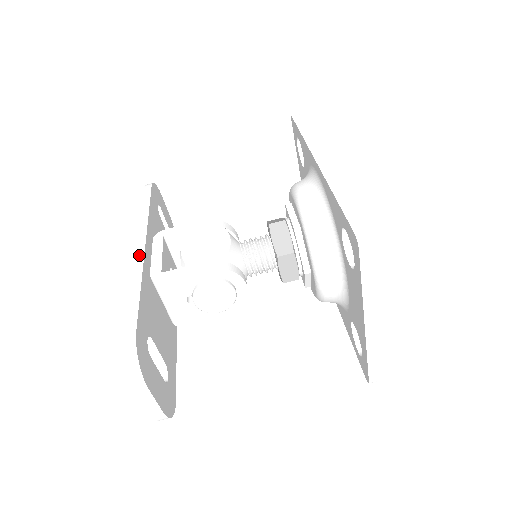
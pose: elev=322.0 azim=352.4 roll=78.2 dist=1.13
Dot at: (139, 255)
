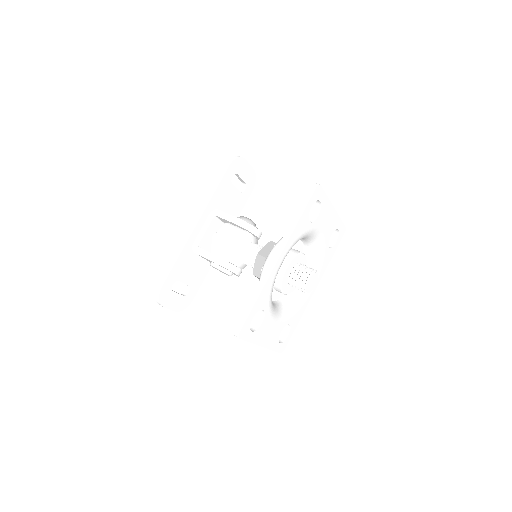
Dot at: (189, 233)
